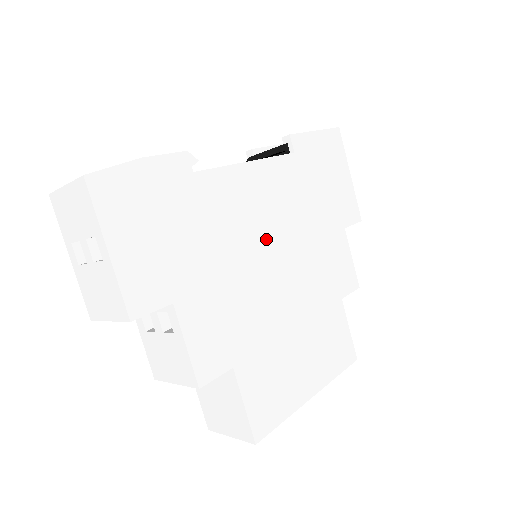
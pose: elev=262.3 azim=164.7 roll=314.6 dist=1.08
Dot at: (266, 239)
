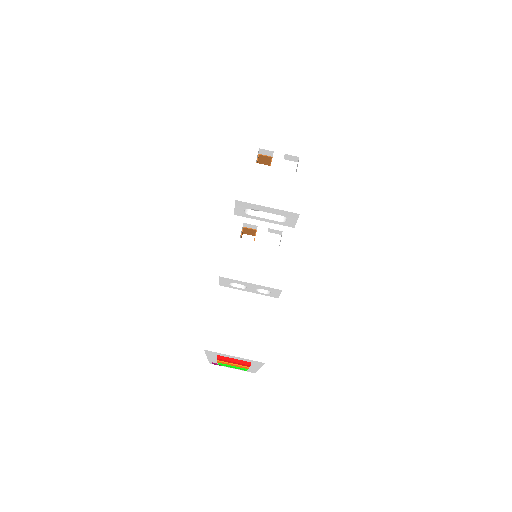
Dot at: occluded
